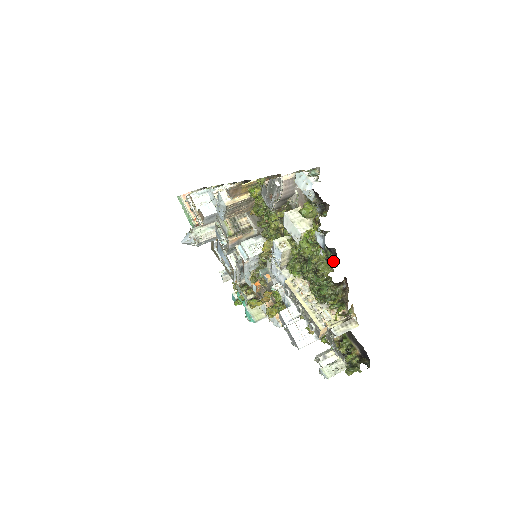
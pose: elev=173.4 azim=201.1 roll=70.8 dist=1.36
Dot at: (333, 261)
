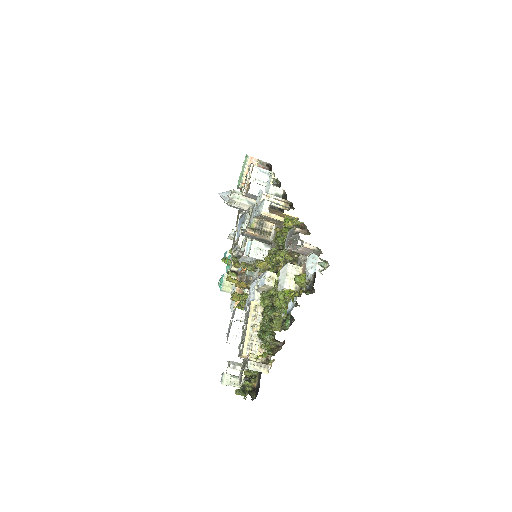
Dot at: (286, 325)
